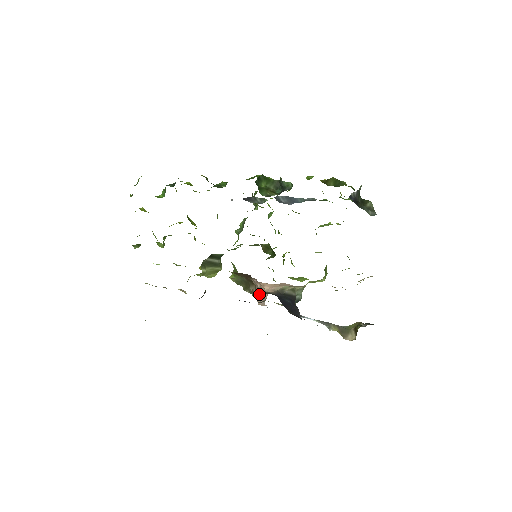
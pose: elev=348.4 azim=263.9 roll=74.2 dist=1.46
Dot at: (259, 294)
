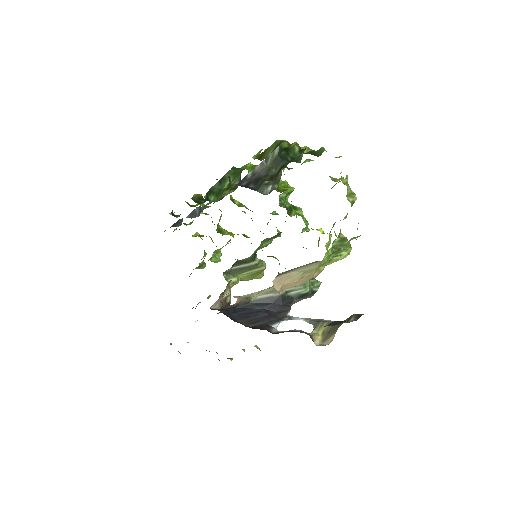
Dot at: occluded
